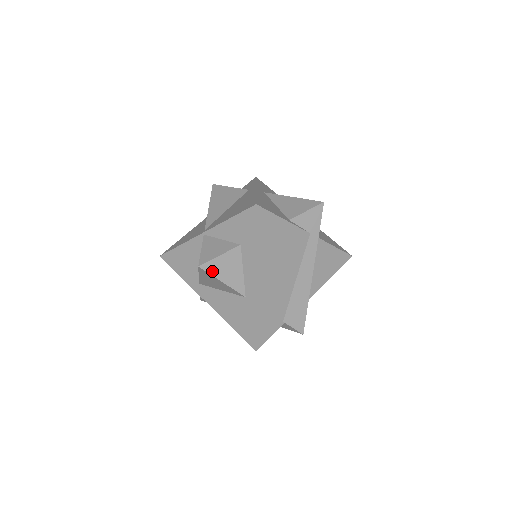
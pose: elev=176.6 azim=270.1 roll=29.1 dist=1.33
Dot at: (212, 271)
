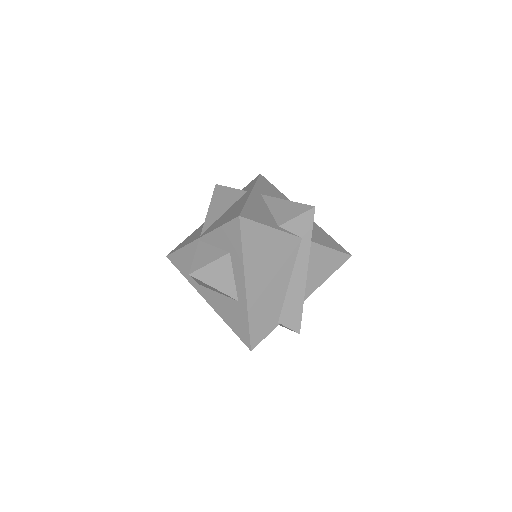
Dot at: (203, 278)
